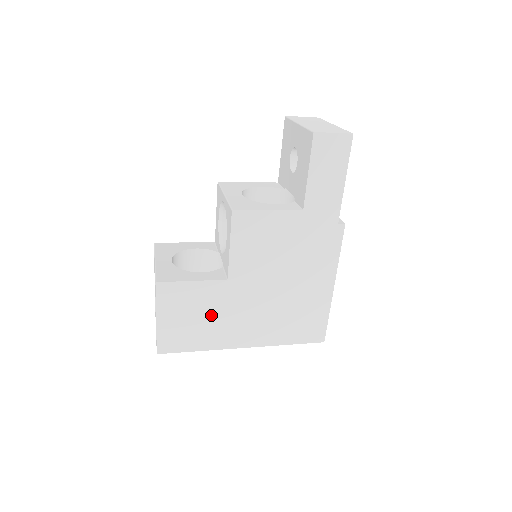
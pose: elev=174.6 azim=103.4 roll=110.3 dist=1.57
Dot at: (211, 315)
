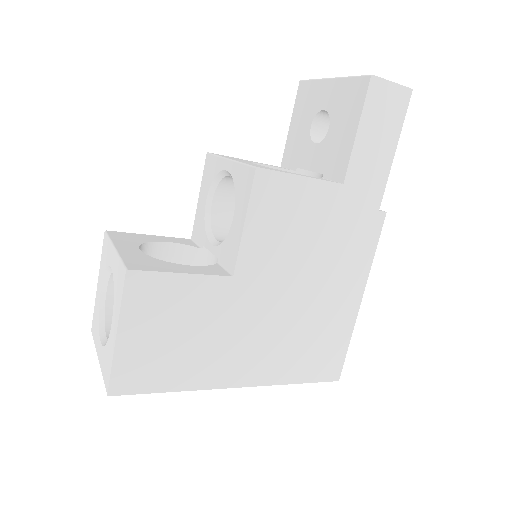
Dot at: (201, 332)
